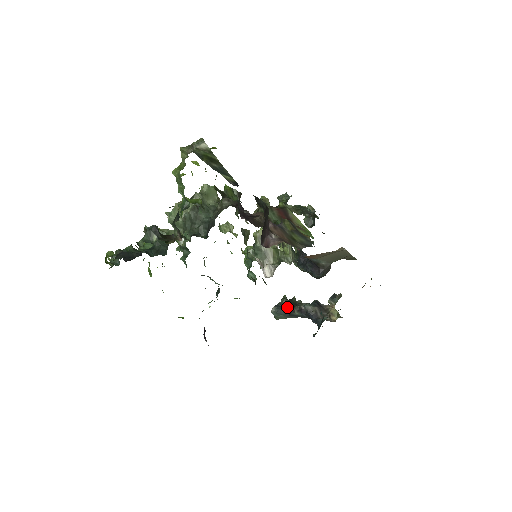
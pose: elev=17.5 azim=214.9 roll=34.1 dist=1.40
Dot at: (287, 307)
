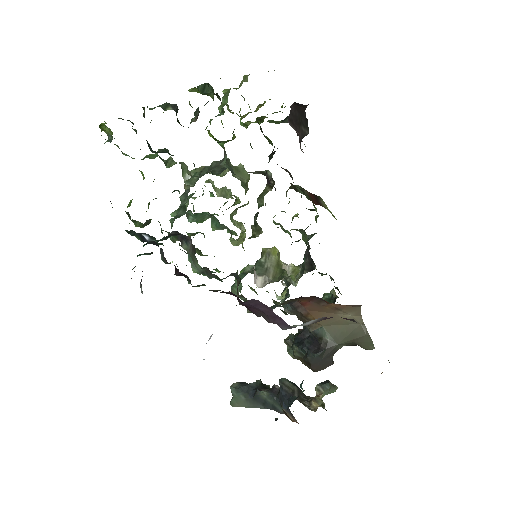
Dot at: (255, 386)
